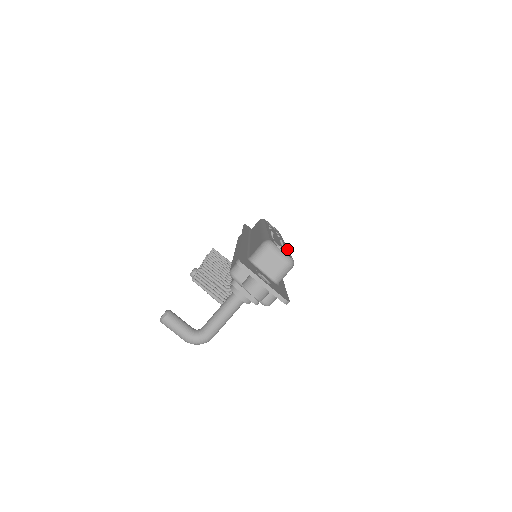
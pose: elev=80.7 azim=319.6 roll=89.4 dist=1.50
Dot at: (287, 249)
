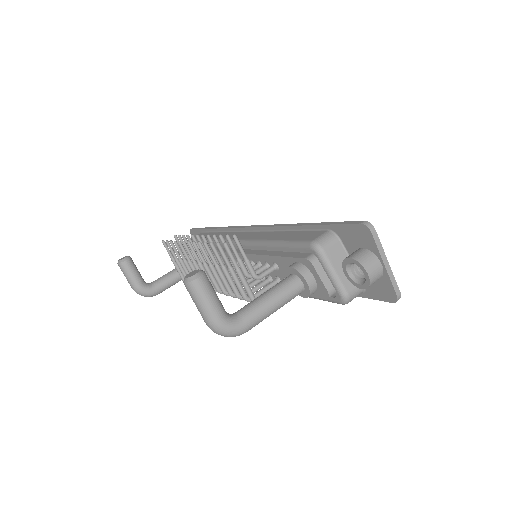
Dot at: occluded
